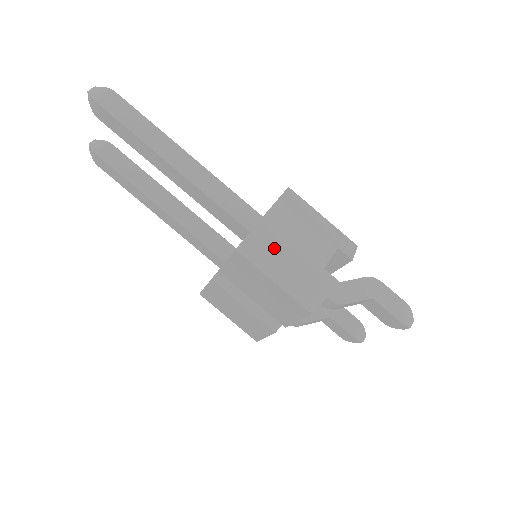
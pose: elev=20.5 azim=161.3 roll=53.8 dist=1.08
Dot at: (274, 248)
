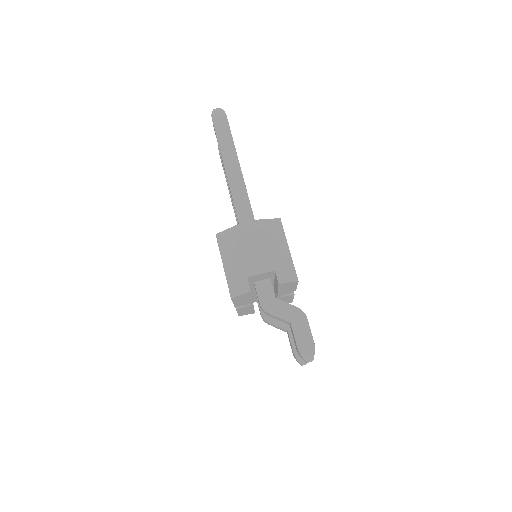
Dot at: (234, 246)
